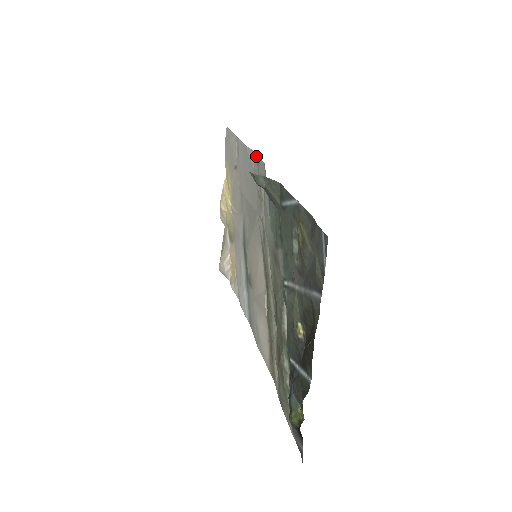
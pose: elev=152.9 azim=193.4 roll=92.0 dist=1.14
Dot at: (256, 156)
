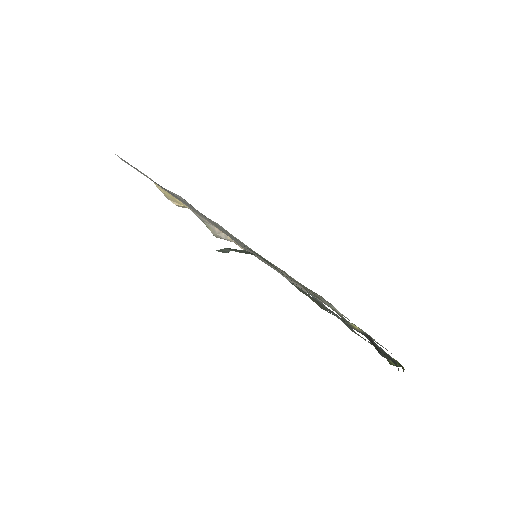
Dot at: occluded
